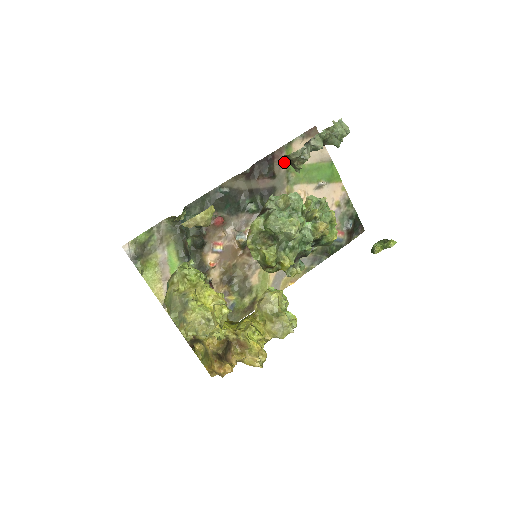
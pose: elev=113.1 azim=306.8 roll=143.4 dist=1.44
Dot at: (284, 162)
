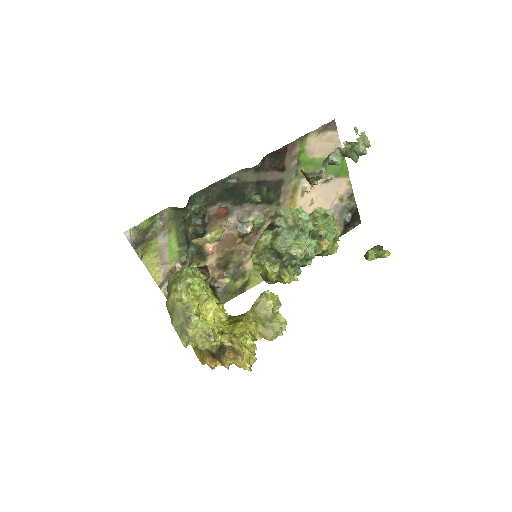
Dot at: (296, 155)
